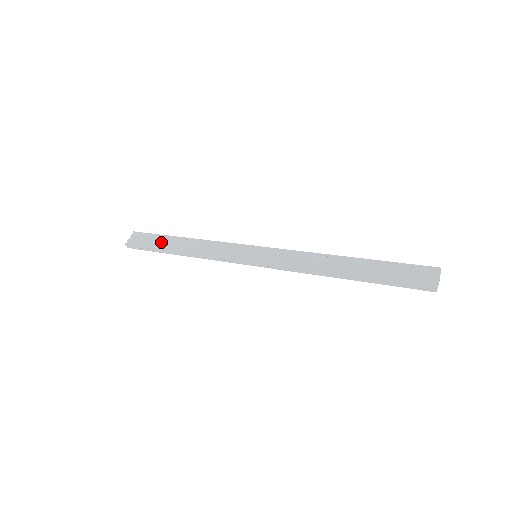
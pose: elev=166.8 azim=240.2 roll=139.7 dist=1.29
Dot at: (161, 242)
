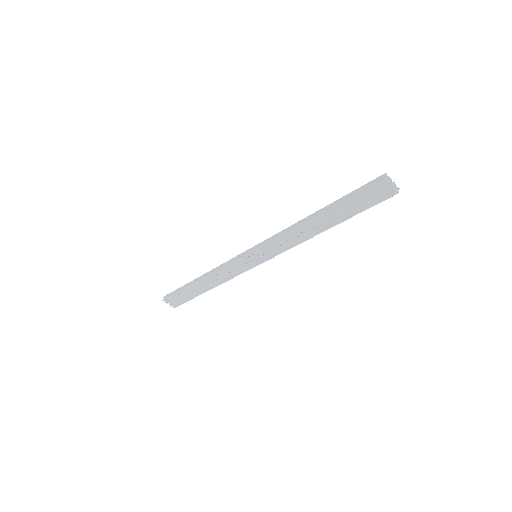
Dot at: (191, 291)
